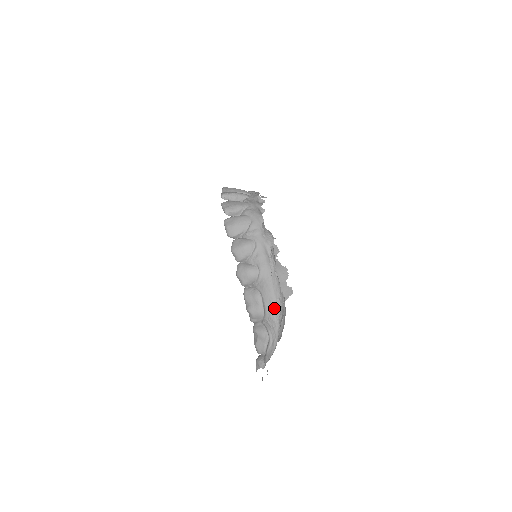
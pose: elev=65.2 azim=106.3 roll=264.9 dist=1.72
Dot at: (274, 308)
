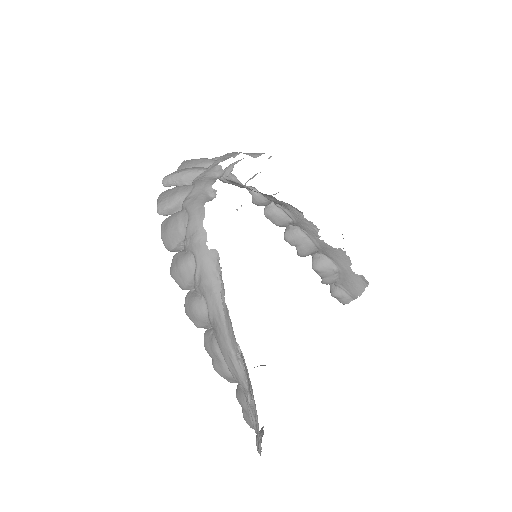
Dot at: (238, 369)
